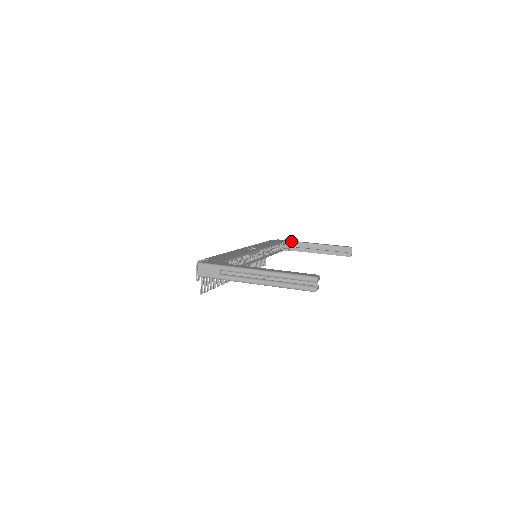
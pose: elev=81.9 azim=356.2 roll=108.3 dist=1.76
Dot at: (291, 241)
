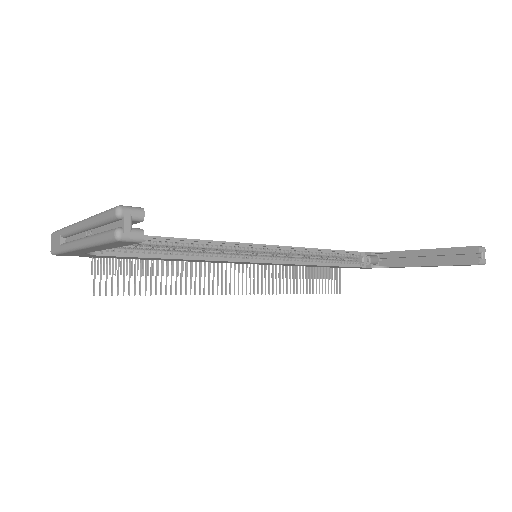
Dot at: occluded
